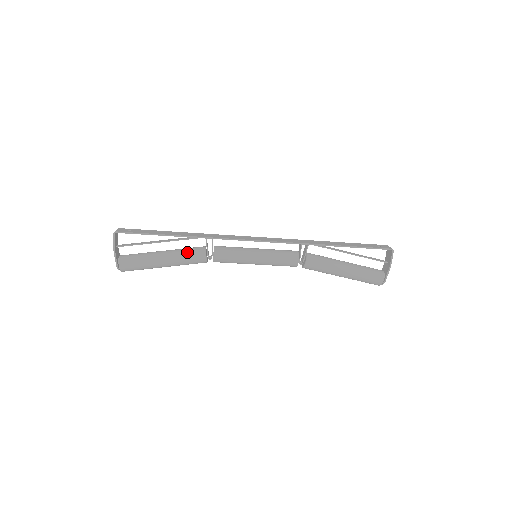
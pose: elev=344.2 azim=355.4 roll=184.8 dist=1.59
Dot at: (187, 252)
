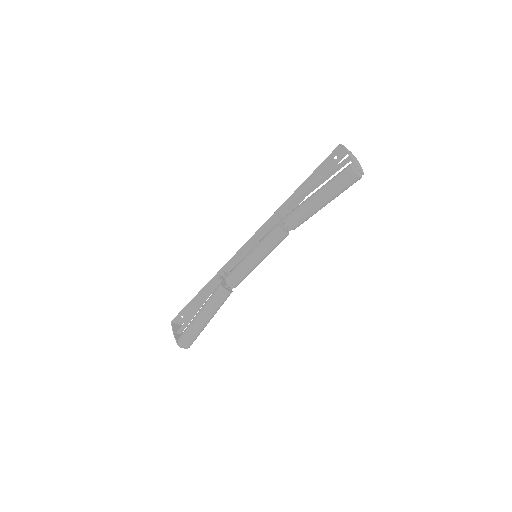
Dot at: (211, 295)
